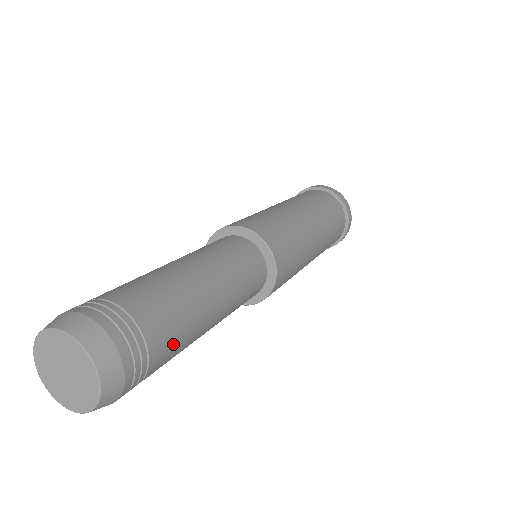
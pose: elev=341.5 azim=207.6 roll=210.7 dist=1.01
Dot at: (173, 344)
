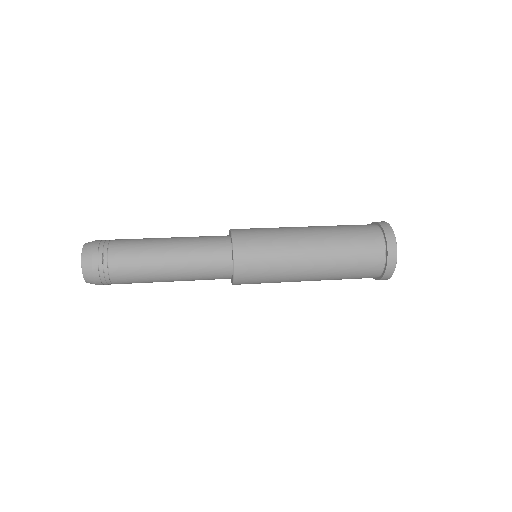
Dot at: (127, 258)
